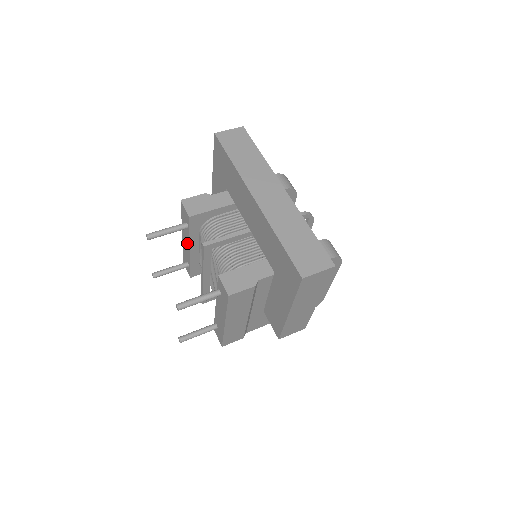
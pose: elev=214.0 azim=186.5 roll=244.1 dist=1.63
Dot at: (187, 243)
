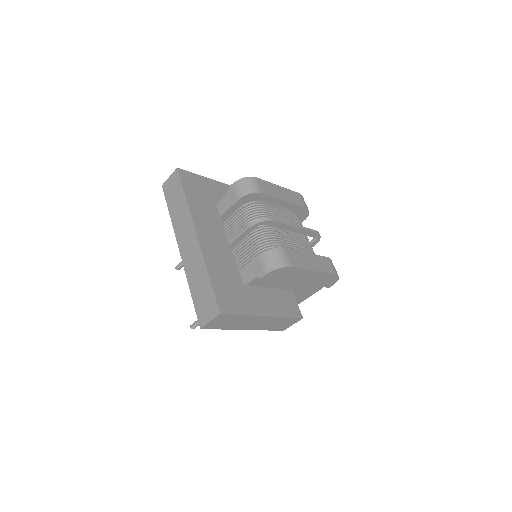
Dot at: occluded
